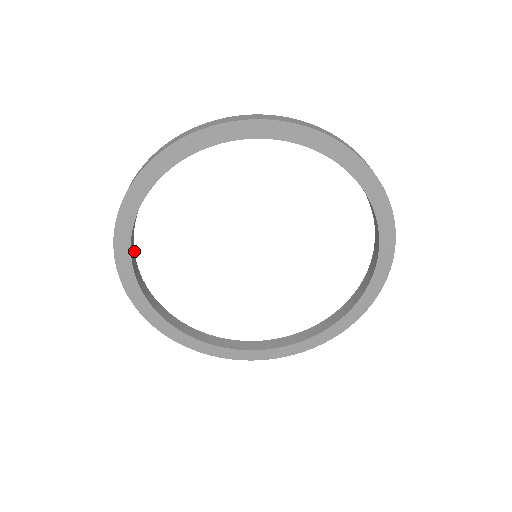
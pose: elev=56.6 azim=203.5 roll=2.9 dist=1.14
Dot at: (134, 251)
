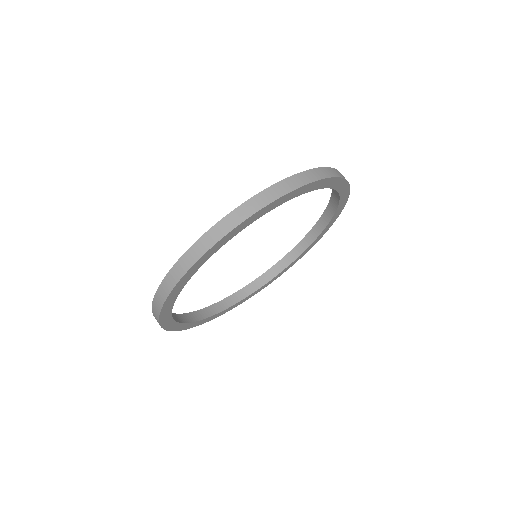
Dot at: occluded
